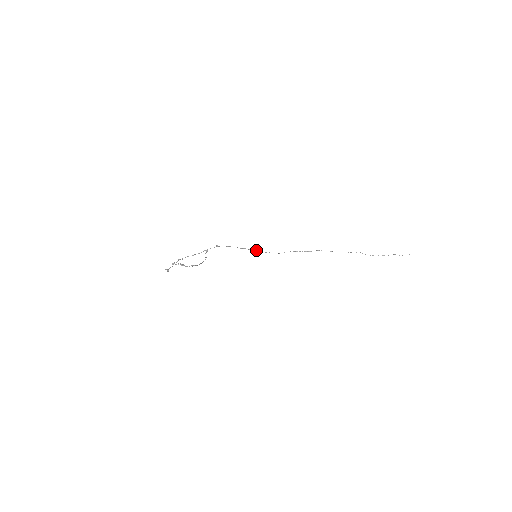
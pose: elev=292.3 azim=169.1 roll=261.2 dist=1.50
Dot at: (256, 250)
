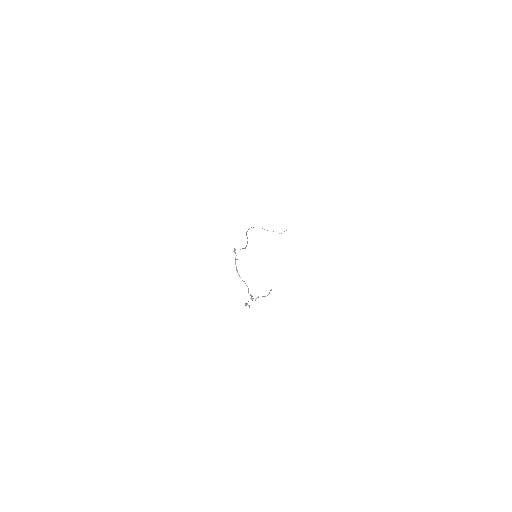
Dot at: occluded
